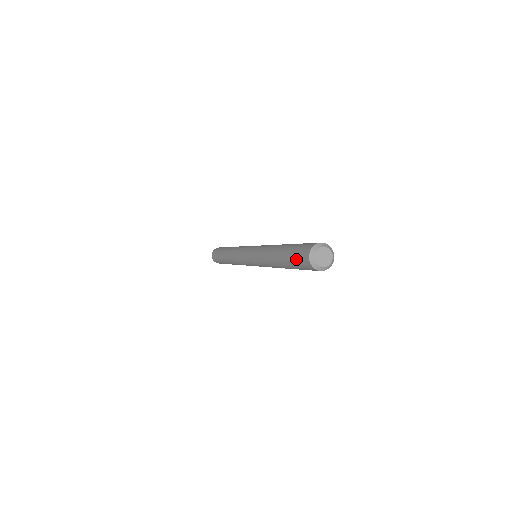
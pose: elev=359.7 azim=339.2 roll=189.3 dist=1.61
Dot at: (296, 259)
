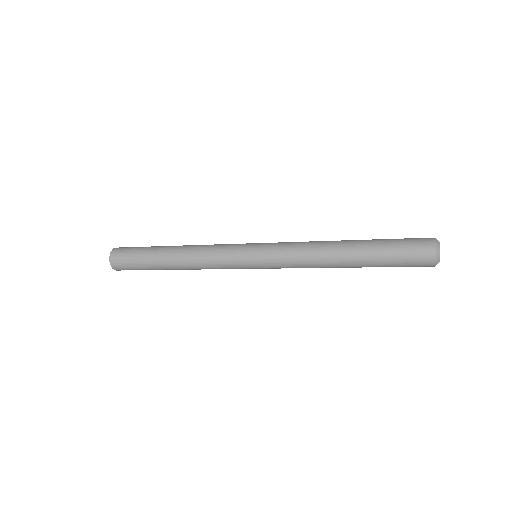
Dot at: (404, 256)
